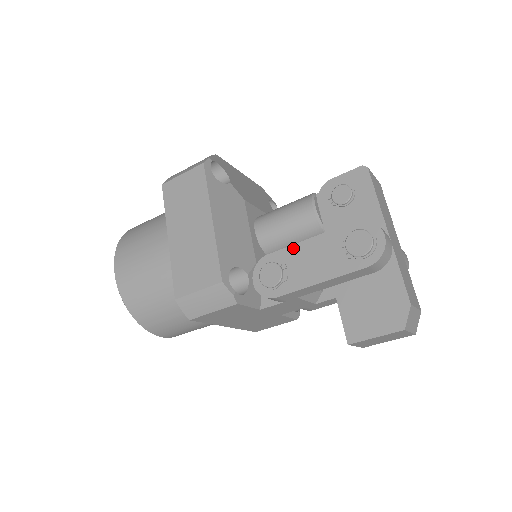
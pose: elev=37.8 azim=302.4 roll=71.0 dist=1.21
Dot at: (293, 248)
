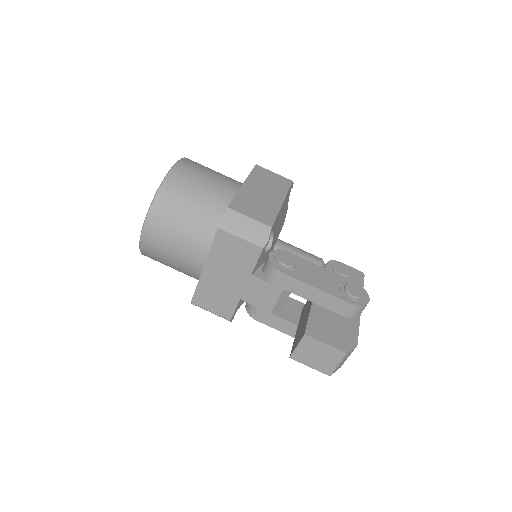
Dot at: (309, 262)
